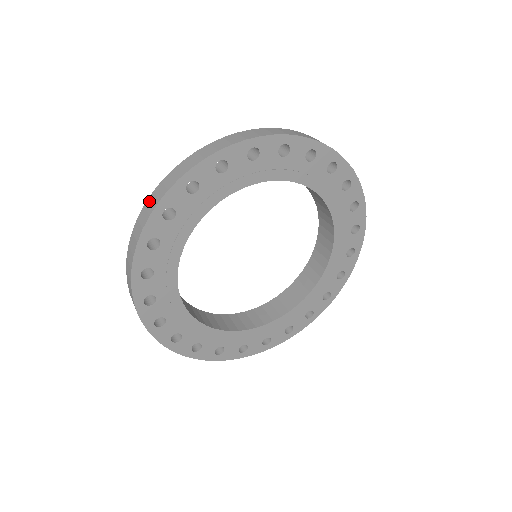
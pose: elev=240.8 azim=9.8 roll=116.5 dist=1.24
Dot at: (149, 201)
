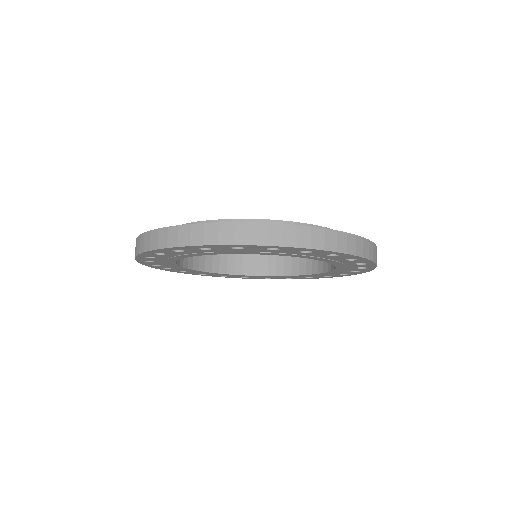
Dot at: (274, 228)
